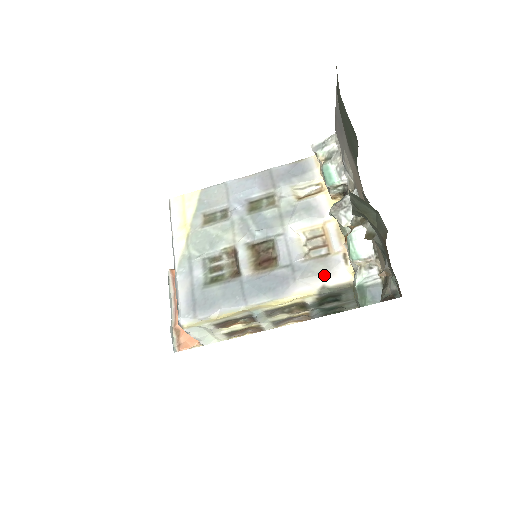
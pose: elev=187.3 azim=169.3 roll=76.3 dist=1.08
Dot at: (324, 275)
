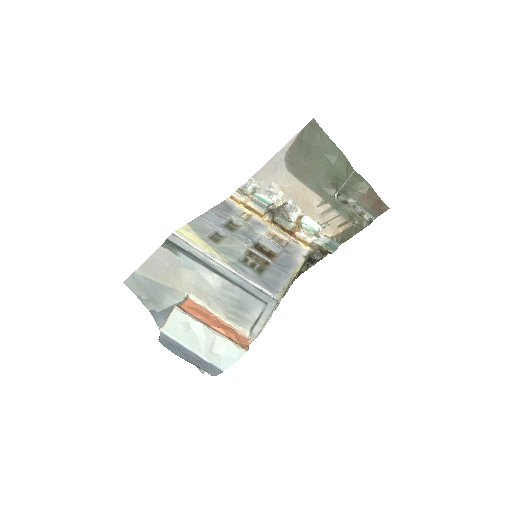
Dot at: (299, 251)
